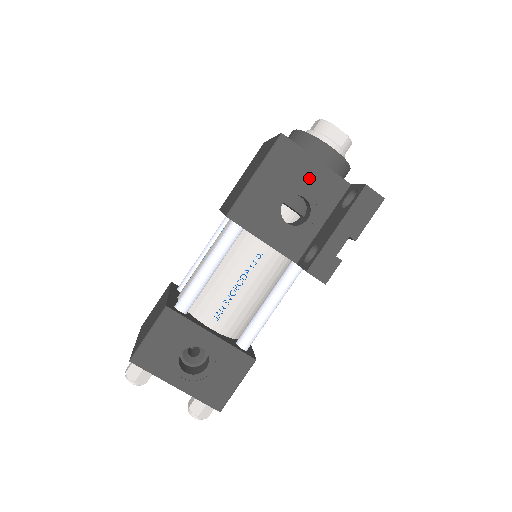
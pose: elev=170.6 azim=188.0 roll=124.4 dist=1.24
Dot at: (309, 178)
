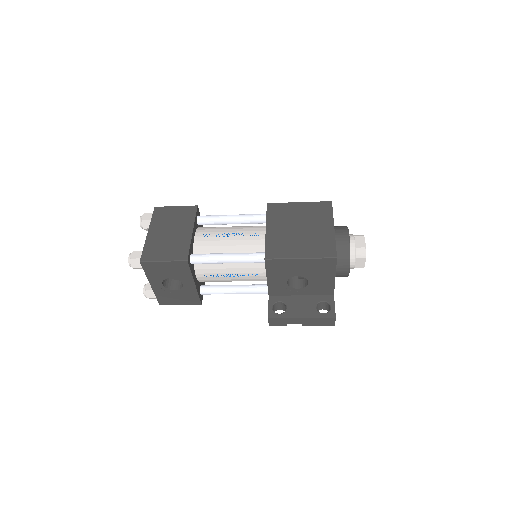
Dot at: (321, 279)
